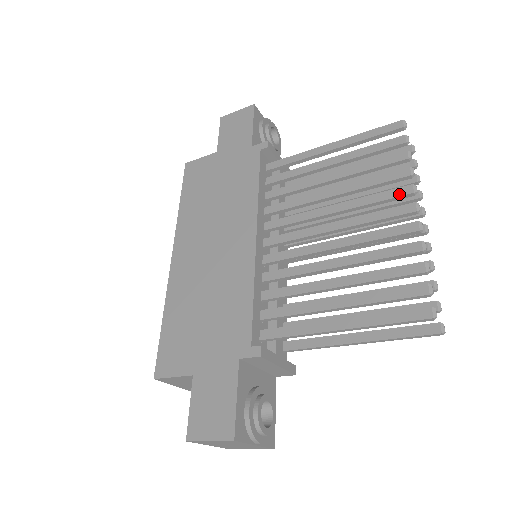
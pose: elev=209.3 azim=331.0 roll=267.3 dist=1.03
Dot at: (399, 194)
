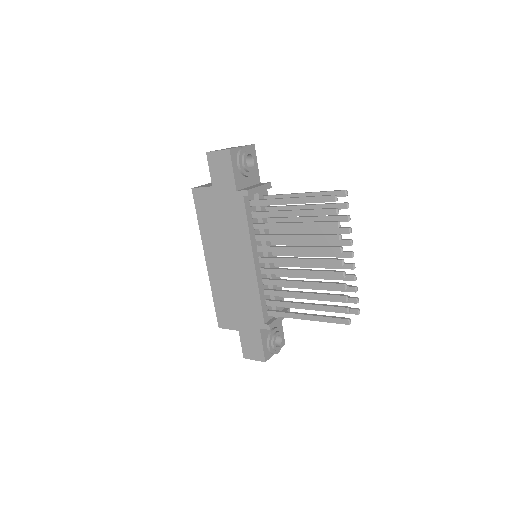
Dot at: (333, 252)
